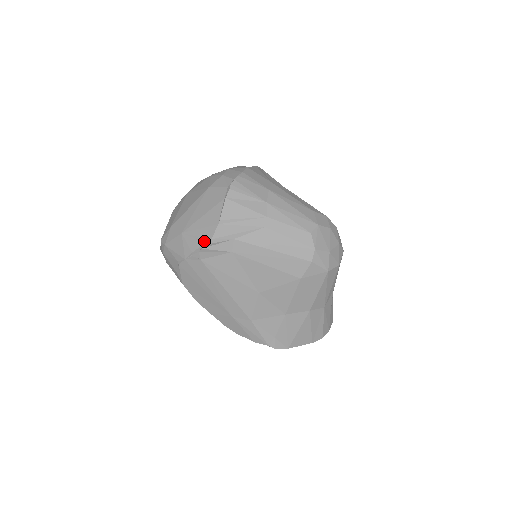
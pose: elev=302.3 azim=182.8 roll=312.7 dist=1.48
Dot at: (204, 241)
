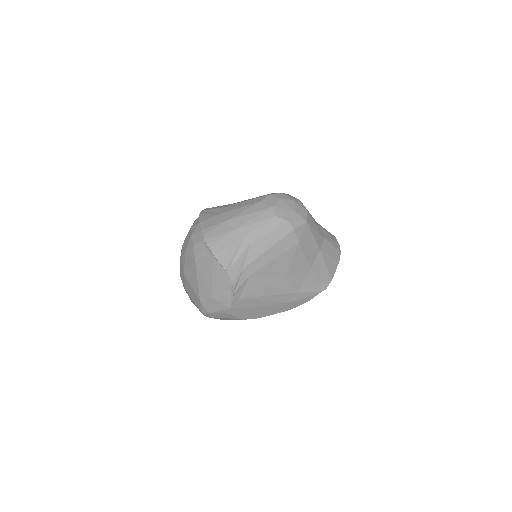
Dot at: (230, 289)
